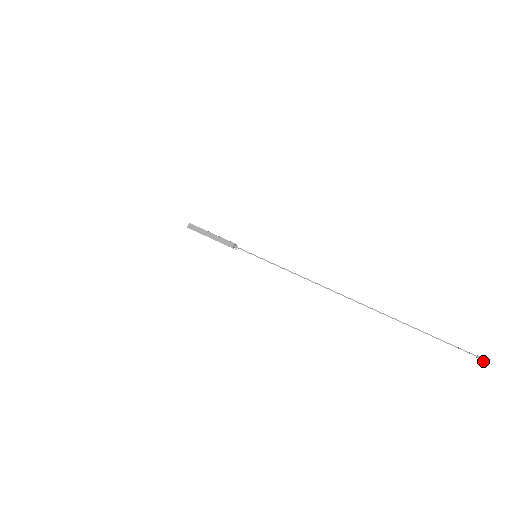
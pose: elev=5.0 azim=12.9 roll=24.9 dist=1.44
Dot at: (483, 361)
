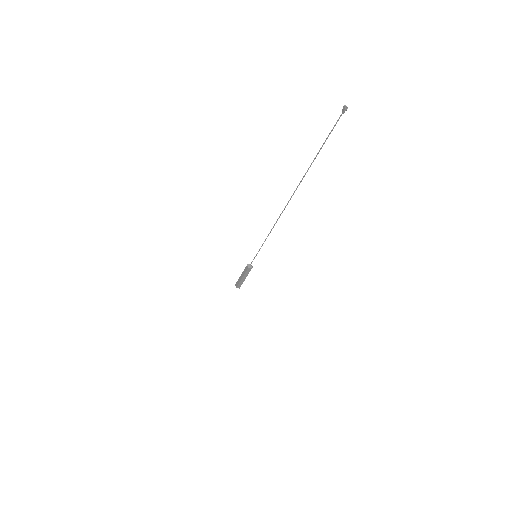
Dot at: (345, 109)
